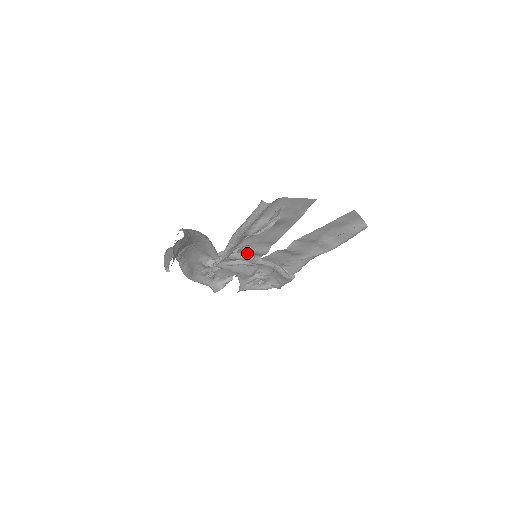
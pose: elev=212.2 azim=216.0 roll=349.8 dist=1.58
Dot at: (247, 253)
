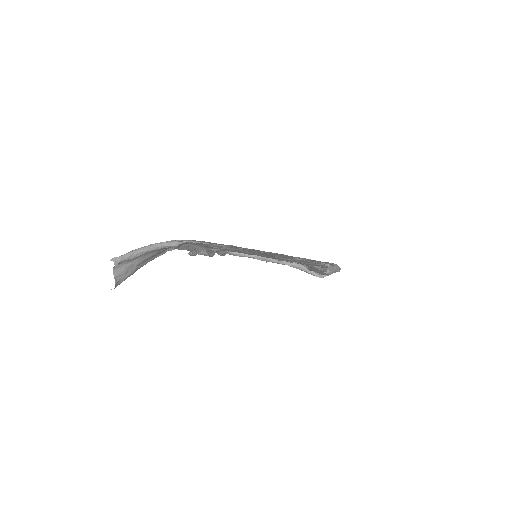
Dot at: occluded
